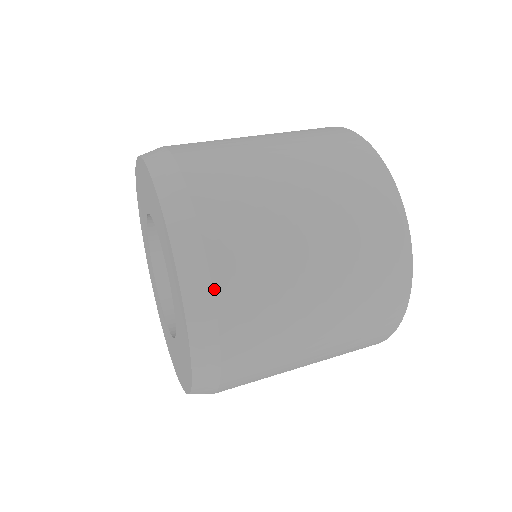
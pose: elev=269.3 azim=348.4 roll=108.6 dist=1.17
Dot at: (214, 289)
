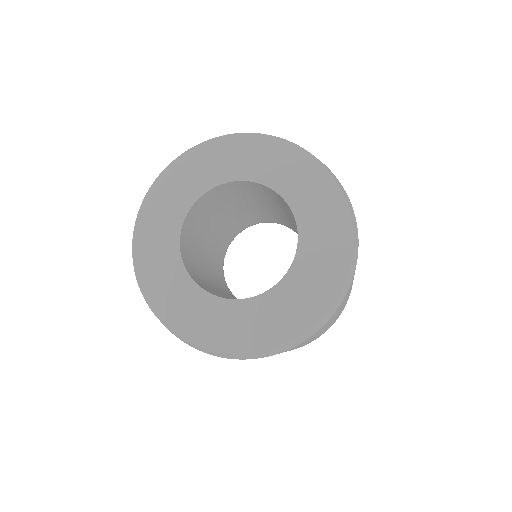
Dot at: (327, 167)
